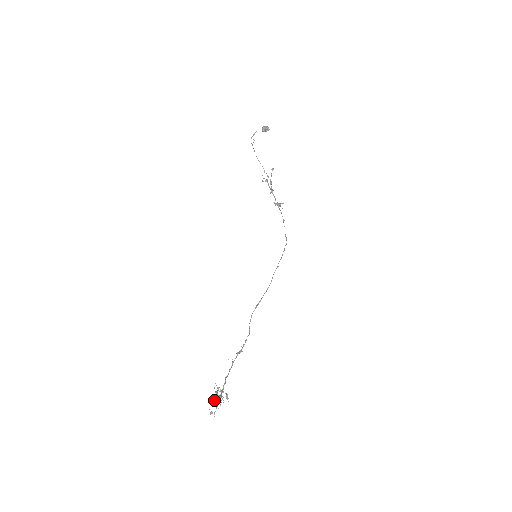
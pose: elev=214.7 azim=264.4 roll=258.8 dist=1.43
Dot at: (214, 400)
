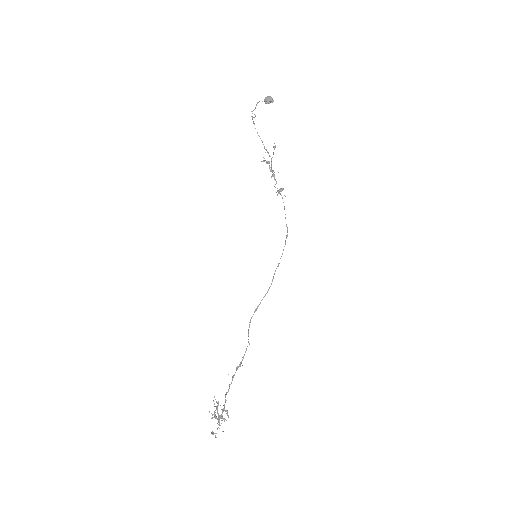
Dot at: (213, 414)
